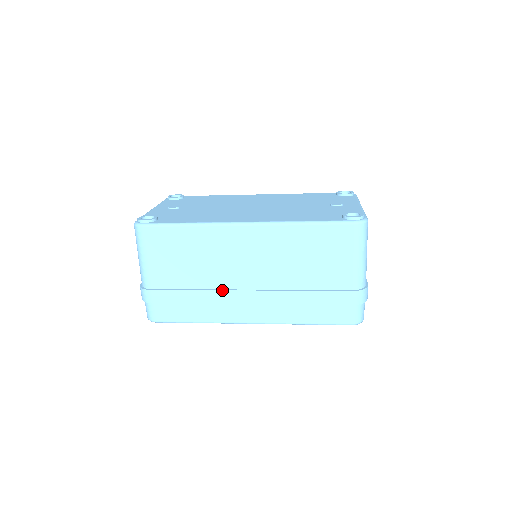
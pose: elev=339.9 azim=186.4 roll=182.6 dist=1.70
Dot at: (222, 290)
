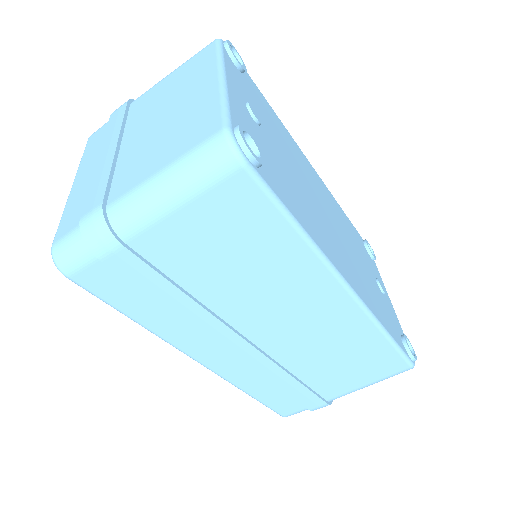
Dot at: (223, 322)
